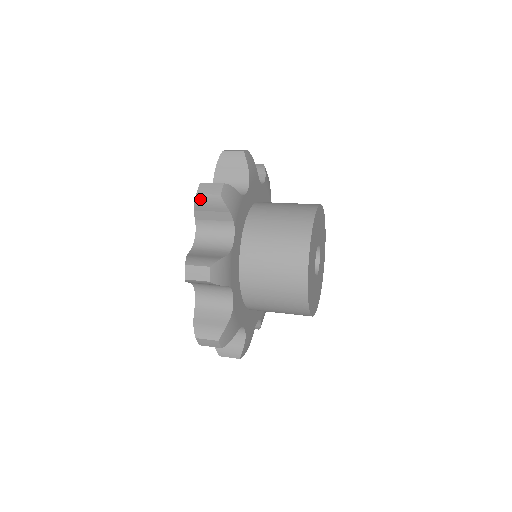
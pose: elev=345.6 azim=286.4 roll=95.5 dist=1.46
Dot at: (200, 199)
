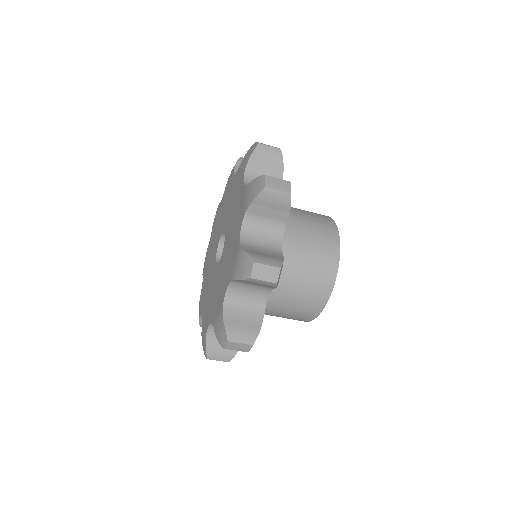
Dot at: (261, 148)
